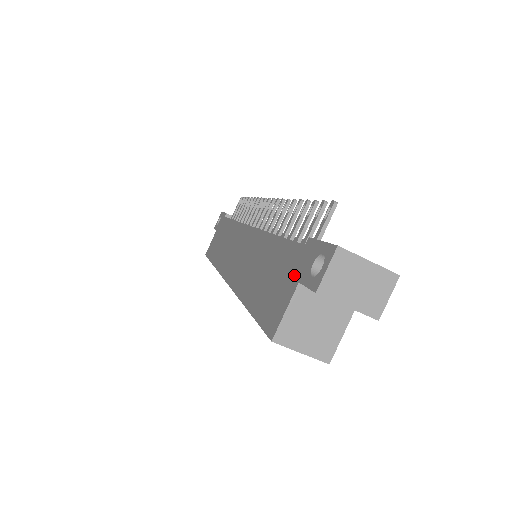
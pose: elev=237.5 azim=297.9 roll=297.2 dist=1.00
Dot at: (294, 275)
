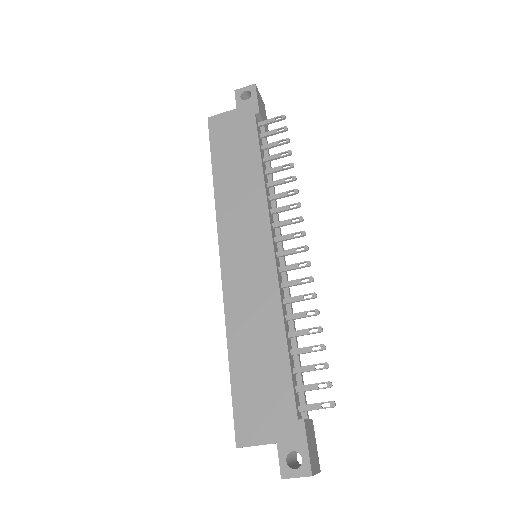
Dot at: (278, 429)
